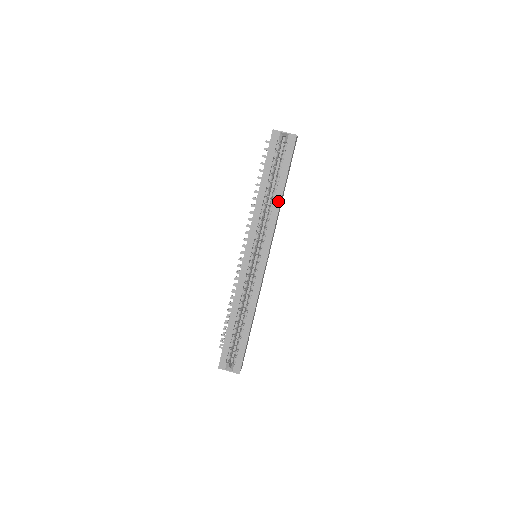
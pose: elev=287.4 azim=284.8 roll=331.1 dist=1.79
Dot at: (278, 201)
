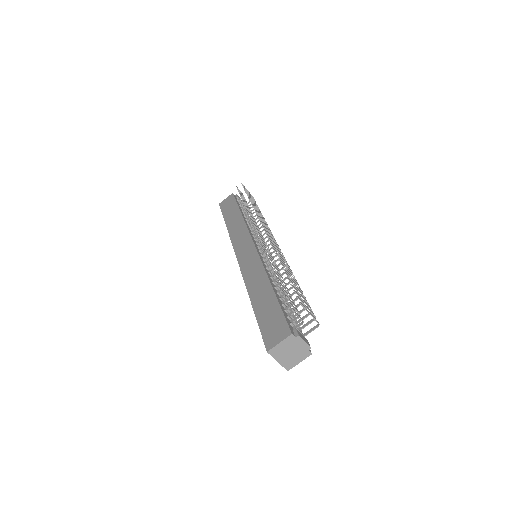
Dot at: occluded
